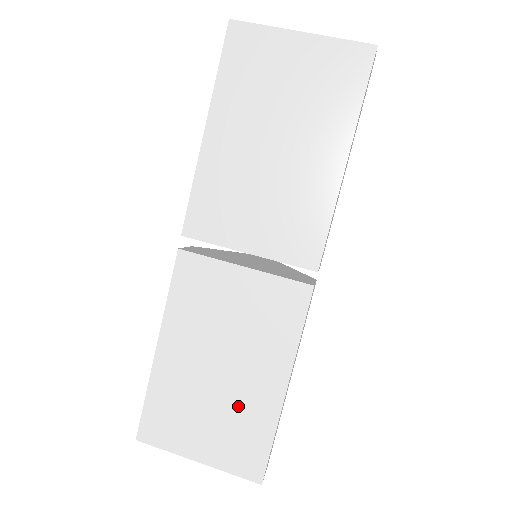
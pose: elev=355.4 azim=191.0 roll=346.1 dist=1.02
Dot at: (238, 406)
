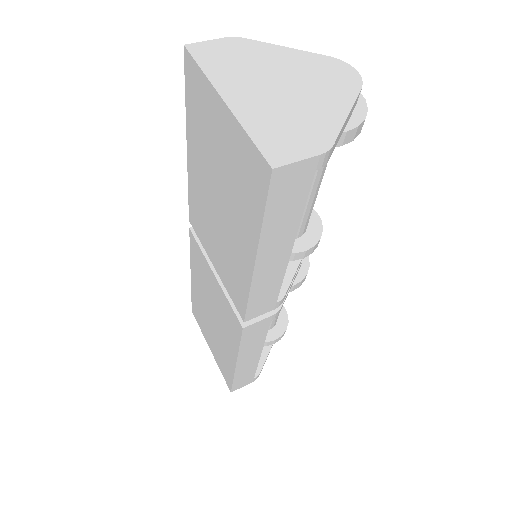
Dot at: (220, 346)
